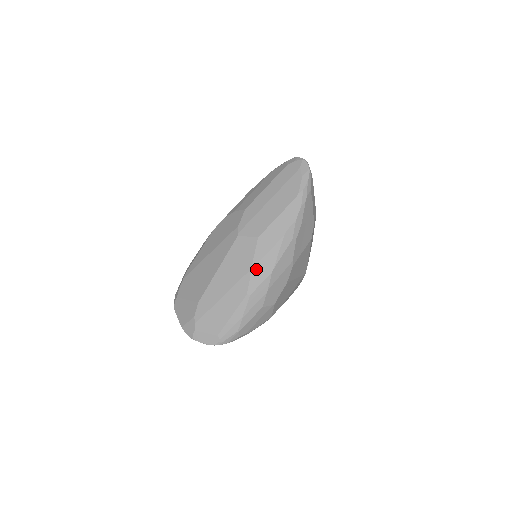
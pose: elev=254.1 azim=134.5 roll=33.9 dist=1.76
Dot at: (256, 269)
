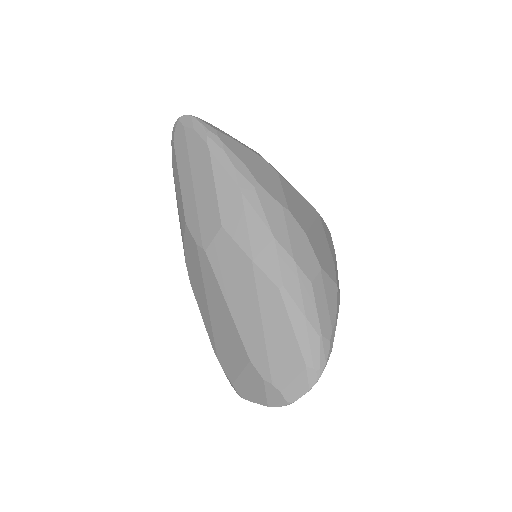
Dot at: (256, 255)
